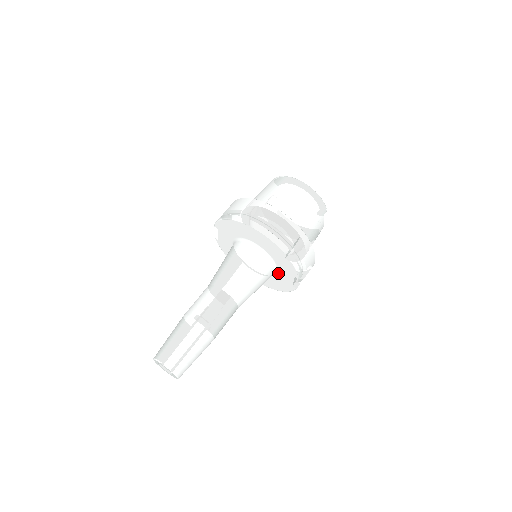
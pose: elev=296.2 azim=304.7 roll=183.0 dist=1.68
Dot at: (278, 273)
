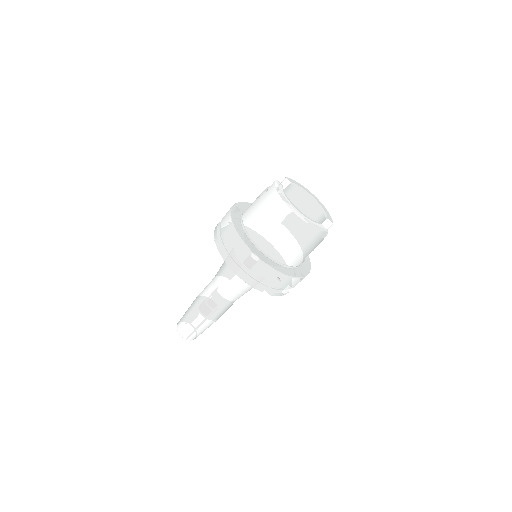
Dot at: occluded
